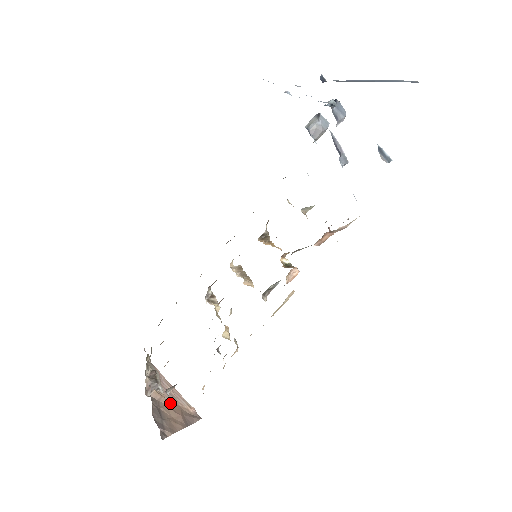
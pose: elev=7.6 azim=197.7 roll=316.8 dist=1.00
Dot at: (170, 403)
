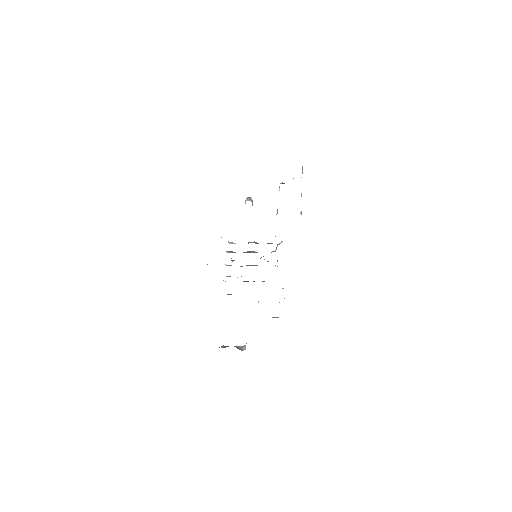
Dot at: occluded
